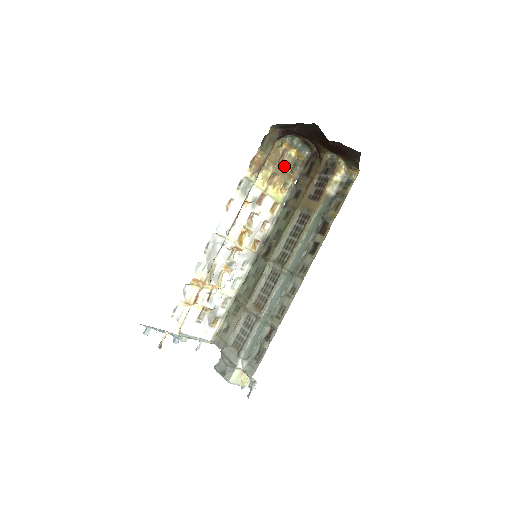
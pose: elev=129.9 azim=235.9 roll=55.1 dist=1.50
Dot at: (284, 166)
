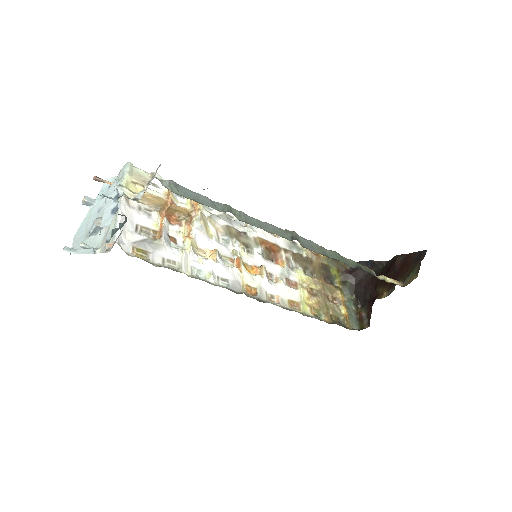
Dot at: (329, 304)
